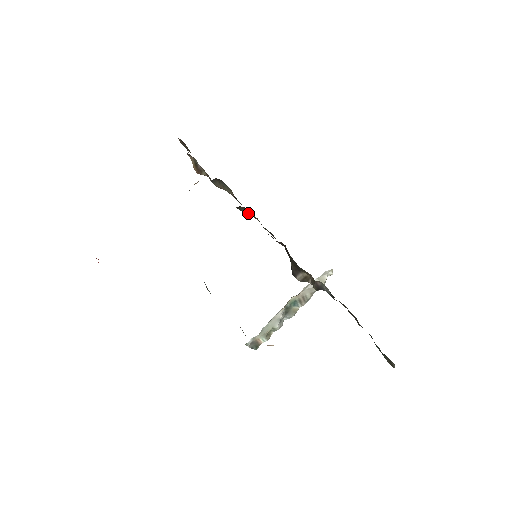
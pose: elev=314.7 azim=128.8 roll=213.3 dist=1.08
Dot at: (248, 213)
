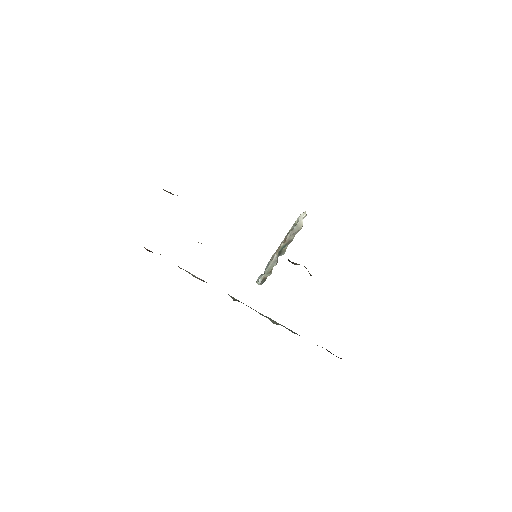
Dot at: occluded
